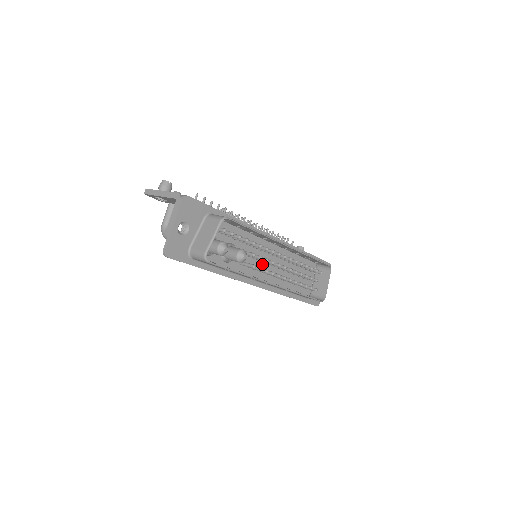
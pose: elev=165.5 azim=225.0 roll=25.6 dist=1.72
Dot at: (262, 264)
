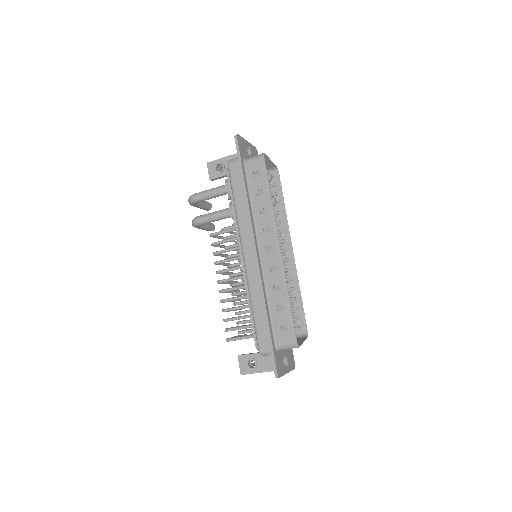
Dot at: occluded
